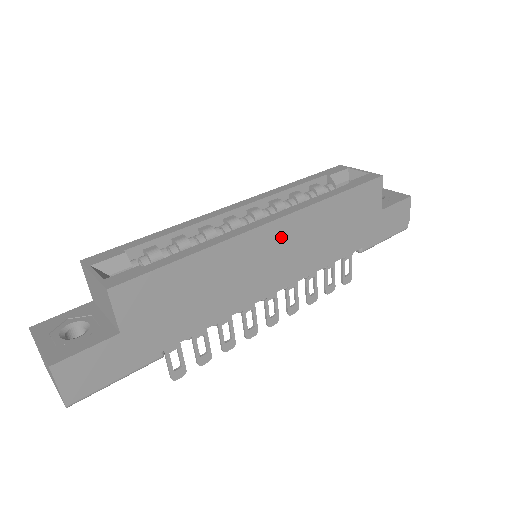
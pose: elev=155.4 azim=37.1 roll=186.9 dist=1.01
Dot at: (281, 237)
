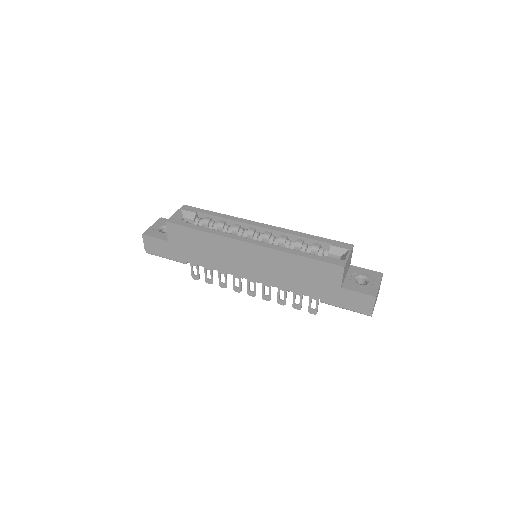
Dot at: (255, 254)
